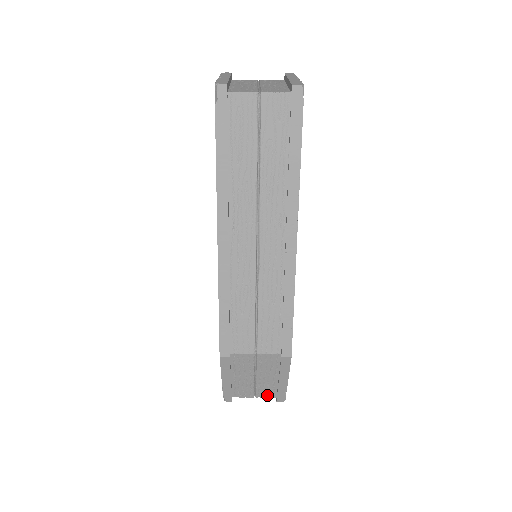
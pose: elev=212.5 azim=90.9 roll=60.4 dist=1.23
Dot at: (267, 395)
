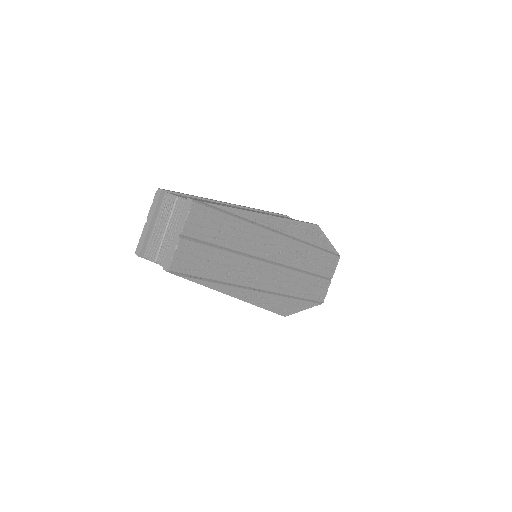
Dot at: occluded
